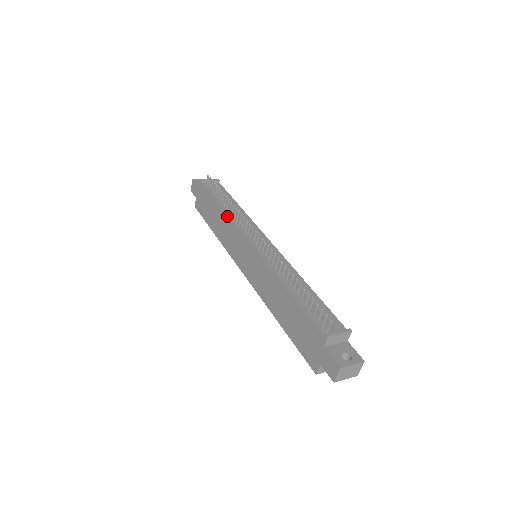
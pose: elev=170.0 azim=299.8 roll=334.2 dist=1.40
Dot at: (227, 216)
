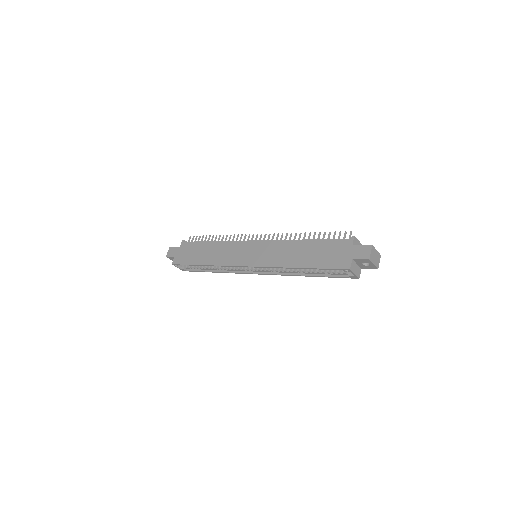
Dot at: (223, 241)
